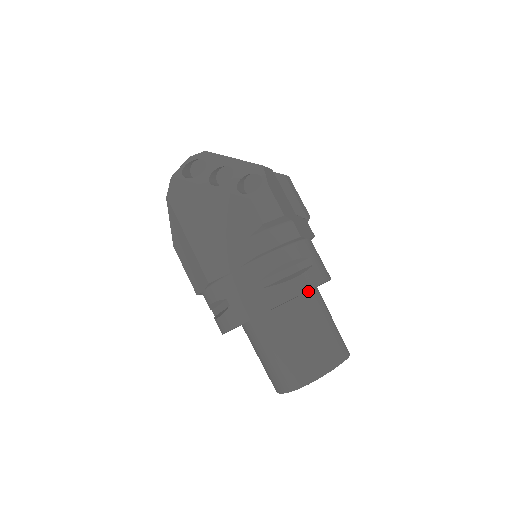
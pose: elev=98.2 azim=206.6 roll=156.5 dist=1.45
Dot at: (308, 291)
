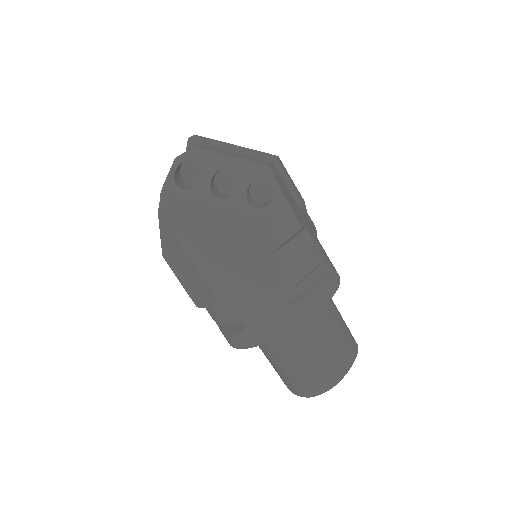
Dot at: occluded
